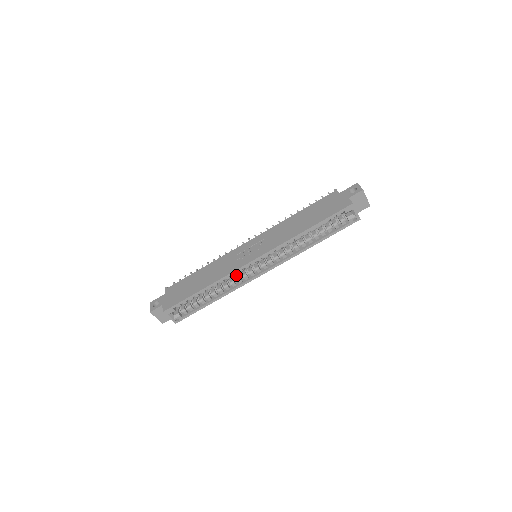
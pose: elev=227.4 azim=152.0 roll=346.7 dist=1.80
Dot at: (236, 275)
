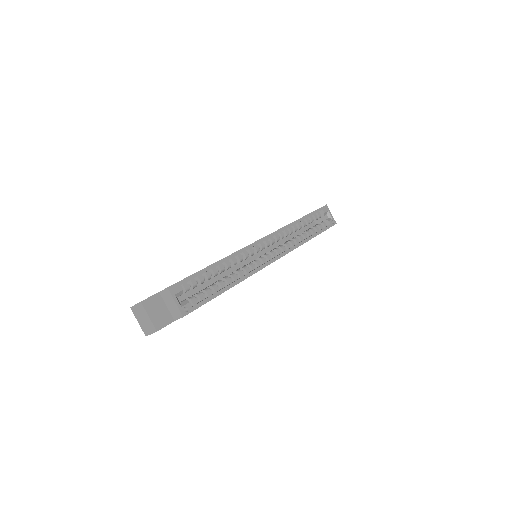
Dot at: occluded
